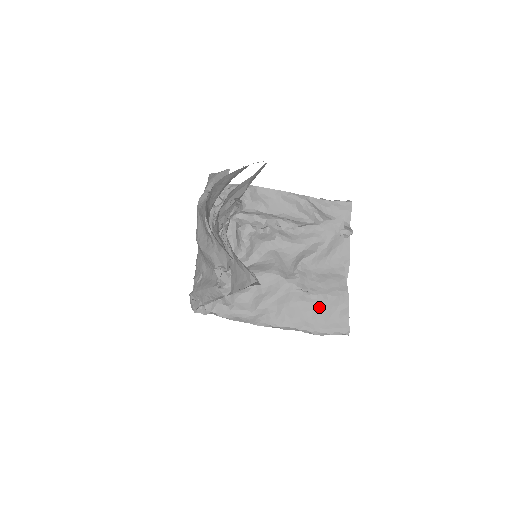
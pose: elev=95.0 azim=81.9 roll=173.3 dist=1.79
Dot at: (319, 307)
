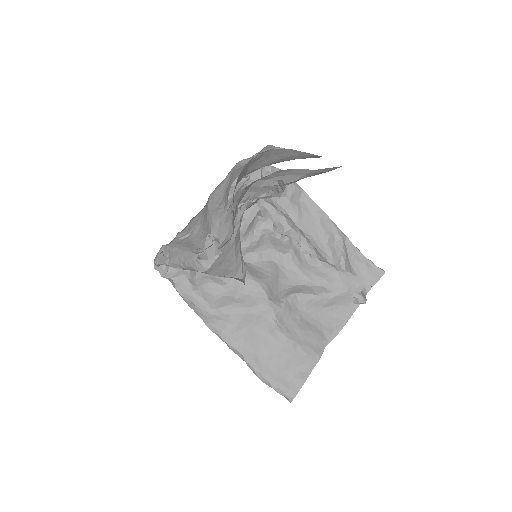
Dot at: (282, 352)
